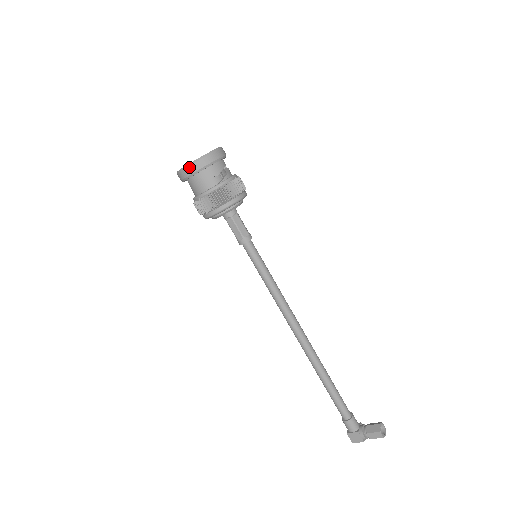
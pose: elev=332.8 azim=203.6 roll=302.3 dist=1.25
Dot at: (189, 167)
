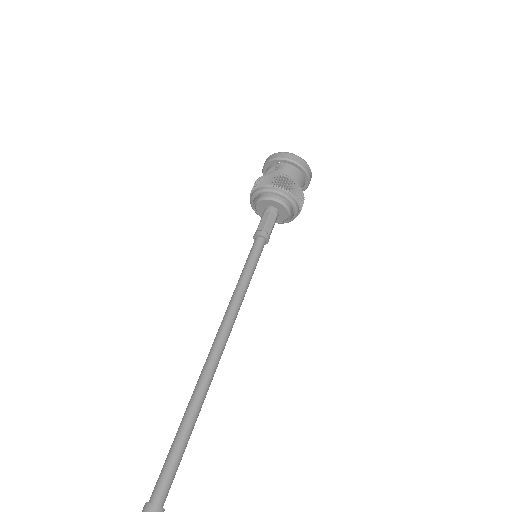
Dot at: (306, 163)
